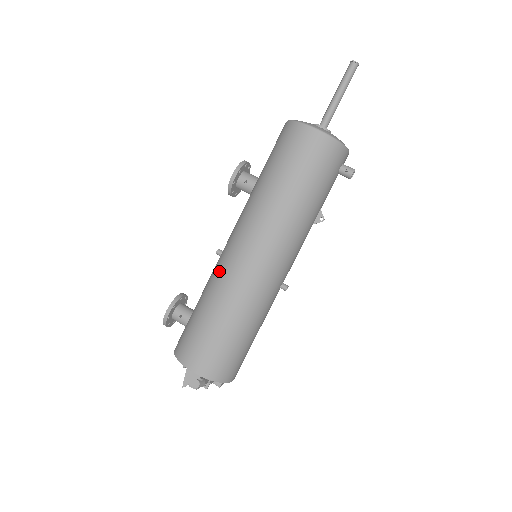
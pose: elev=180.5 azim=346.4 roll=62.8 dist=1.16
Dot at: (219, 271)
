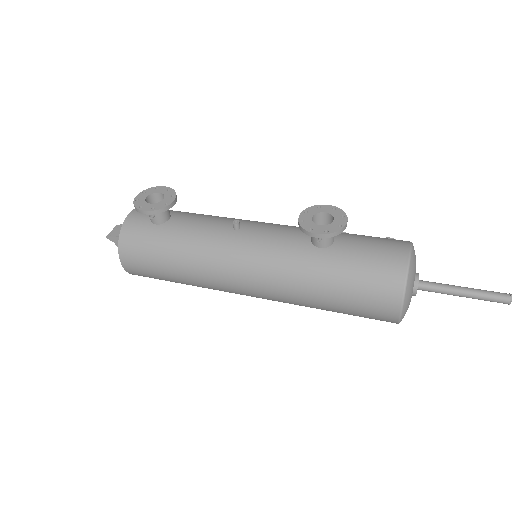
Dot at: (214, 255)
